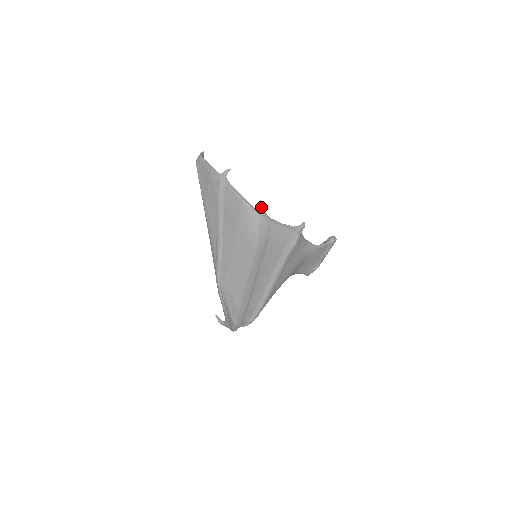
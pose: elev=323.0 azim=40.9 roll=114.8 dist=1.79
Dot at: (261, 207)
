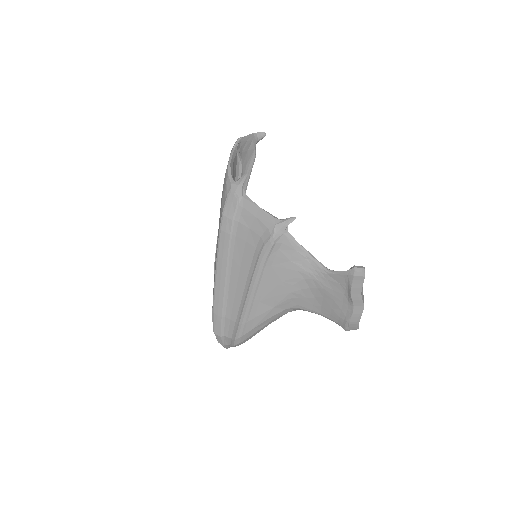
Dot at: (241, 179)
